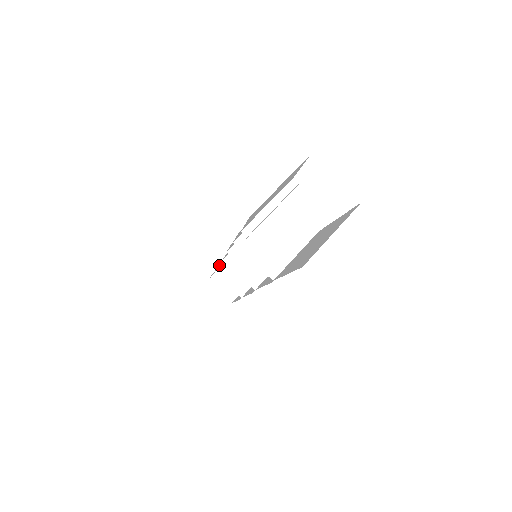
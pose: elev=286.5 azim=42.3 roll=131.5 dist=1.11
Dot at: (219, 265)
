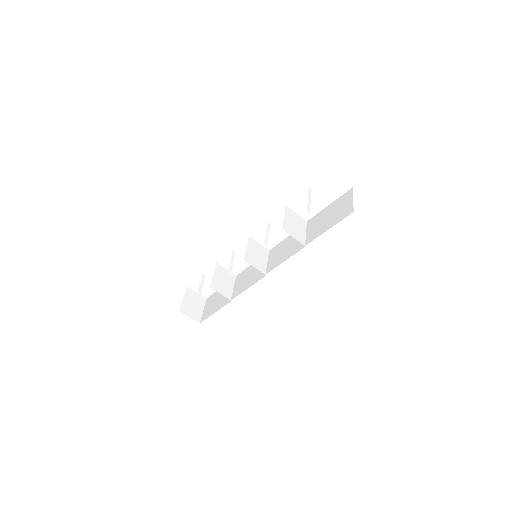
Dot at: (227, 272)
